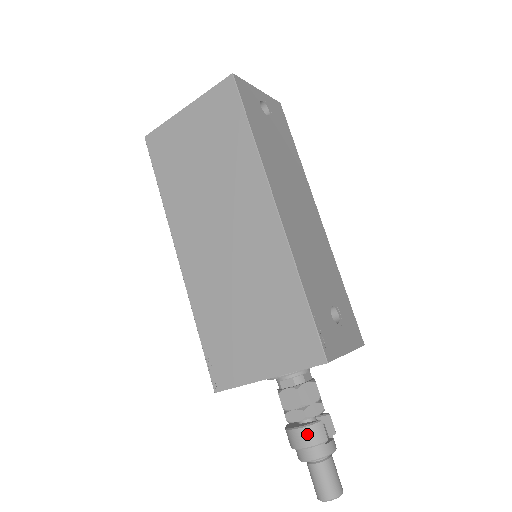
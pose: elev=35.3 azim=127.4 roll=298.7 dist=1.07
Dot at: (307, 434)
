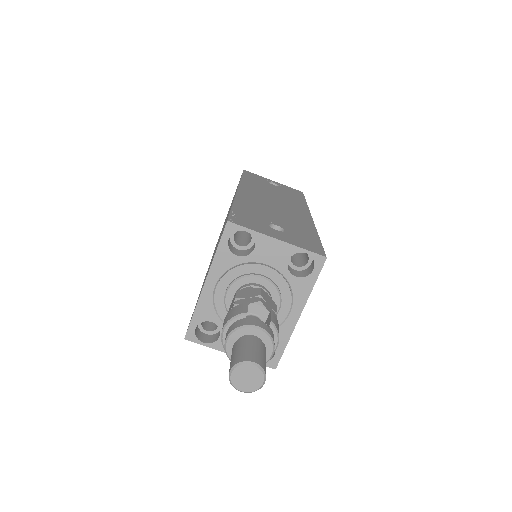
Dot at: (229, 314)
